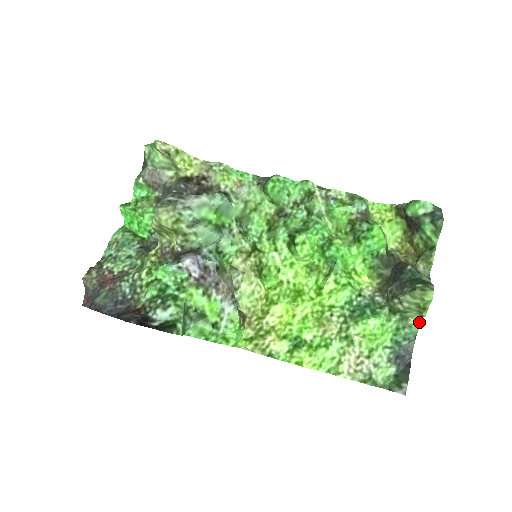
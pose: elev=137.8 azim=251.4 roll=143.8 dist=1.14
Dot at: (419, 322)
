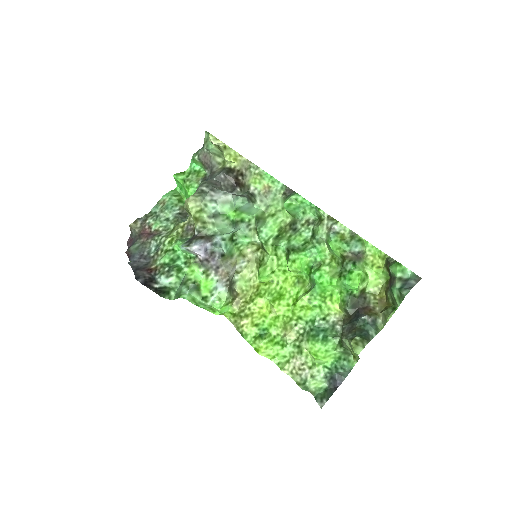
Dot at: (357, 361)
